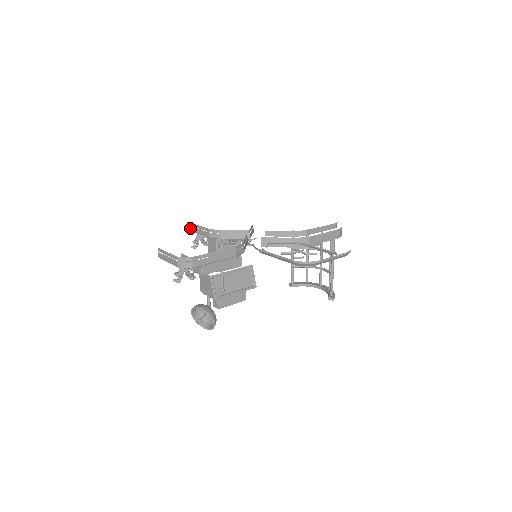
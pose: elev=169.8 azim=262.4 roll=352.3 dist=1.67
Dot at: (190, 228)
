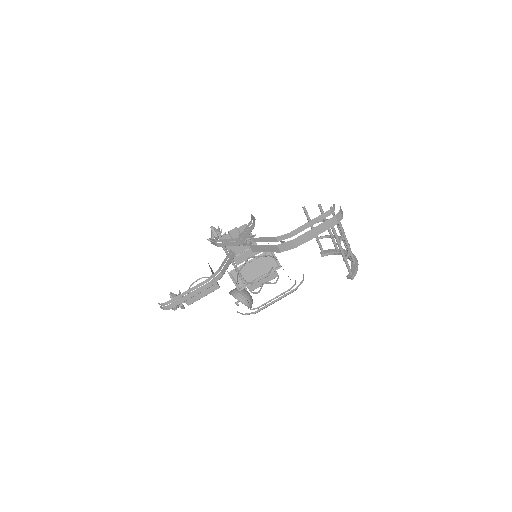
Dot at: occluded
